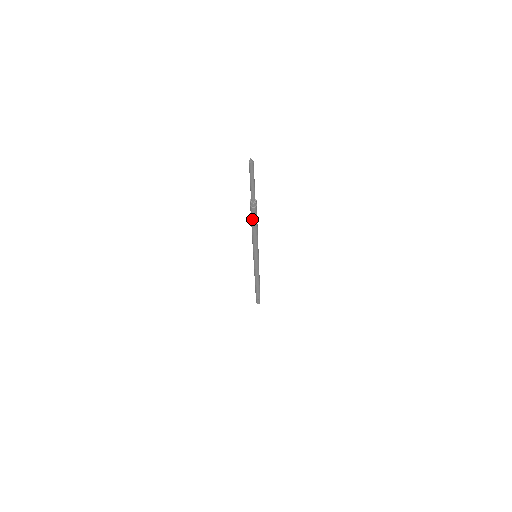
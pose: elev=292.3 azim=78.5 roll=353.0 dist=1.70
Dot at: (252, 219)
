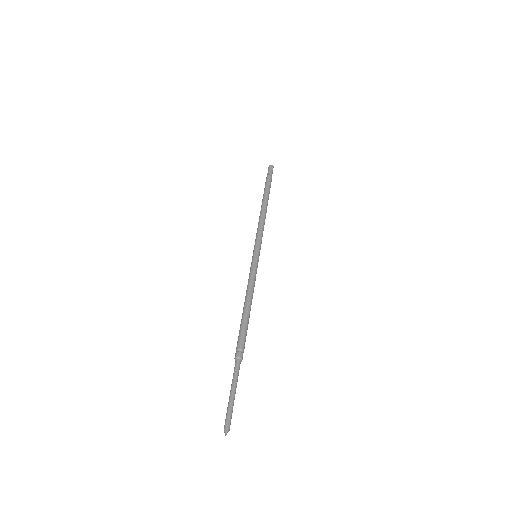
Dot at: (240, 330)
